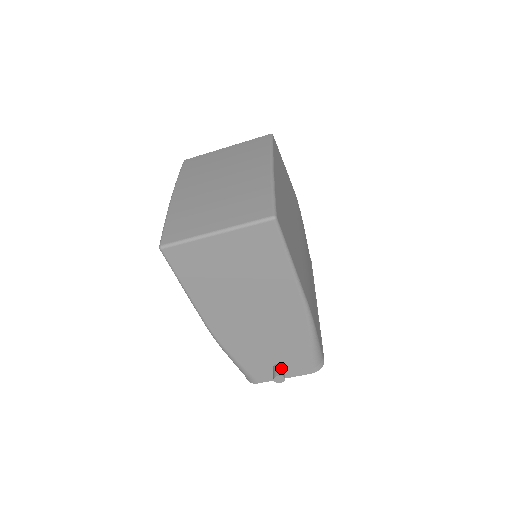
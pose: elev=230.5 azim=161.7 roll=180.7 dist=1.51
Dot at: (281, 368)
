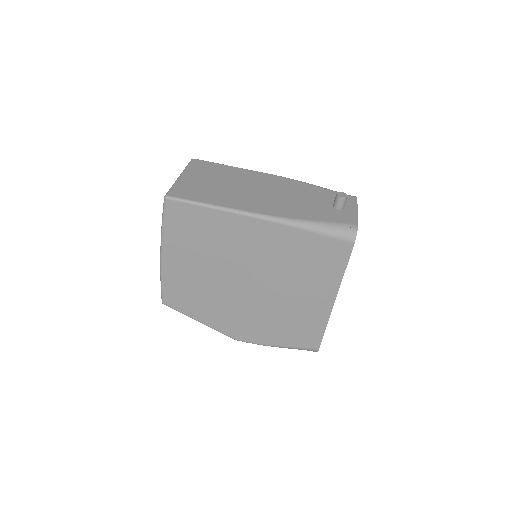
Dot at: occluded
